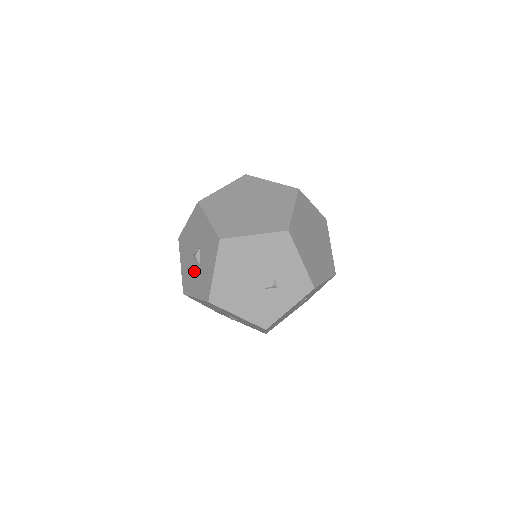
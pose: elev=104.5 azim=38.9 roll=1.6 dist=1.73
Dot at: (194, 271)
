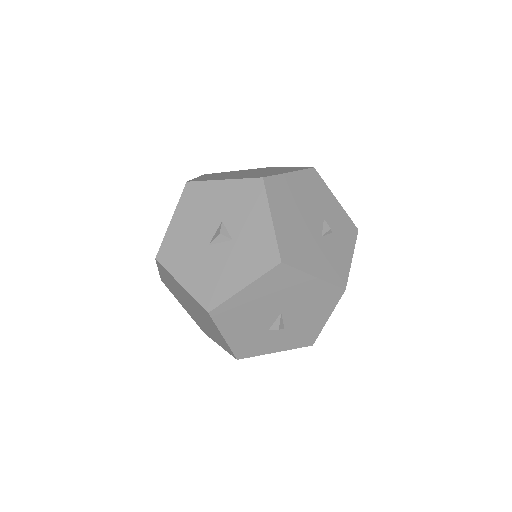
Dot at: (222, 259)
